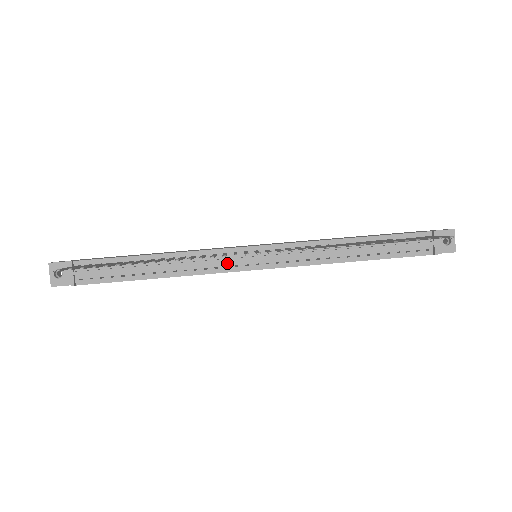
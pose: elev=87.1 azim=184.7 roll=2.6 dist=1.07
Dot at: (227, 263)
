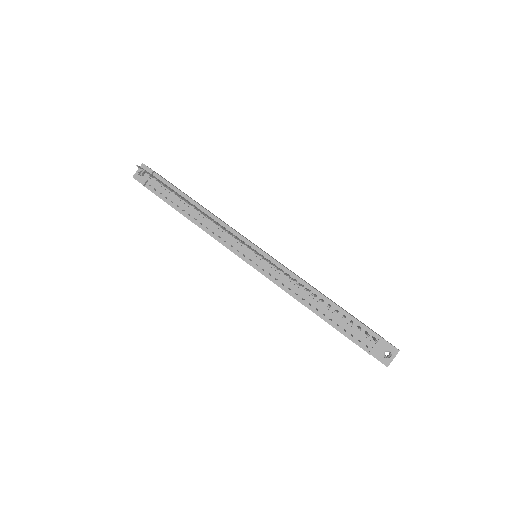
Dot at: (234, 244)
